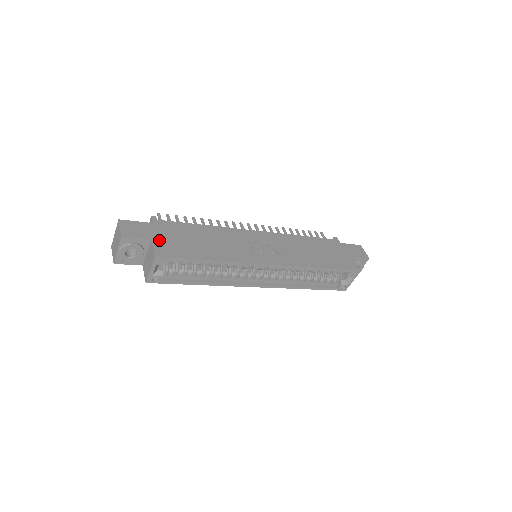
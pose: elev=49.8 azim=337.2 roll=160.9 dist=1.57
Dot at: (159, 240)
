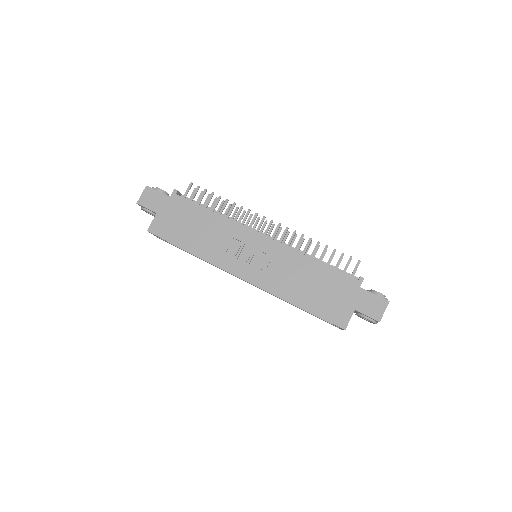
Dot at: (162, 216)
